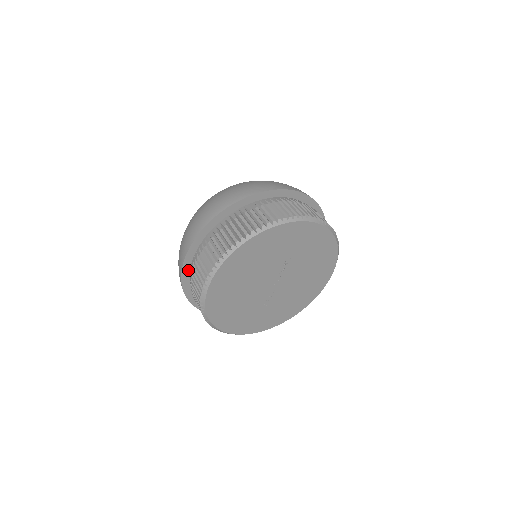
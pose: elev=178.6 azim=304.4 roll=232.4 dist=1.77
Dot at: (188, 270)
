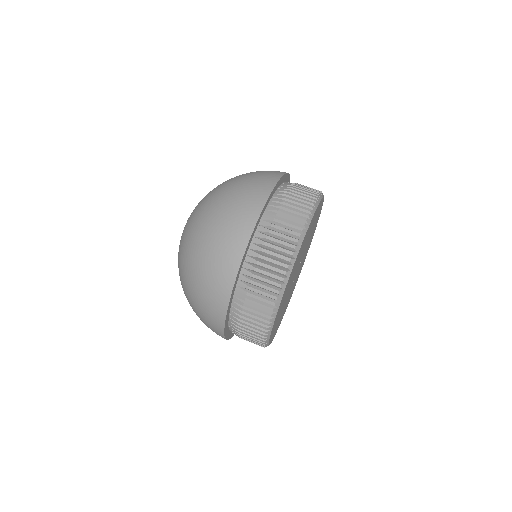
Dot at: (238, 277)
